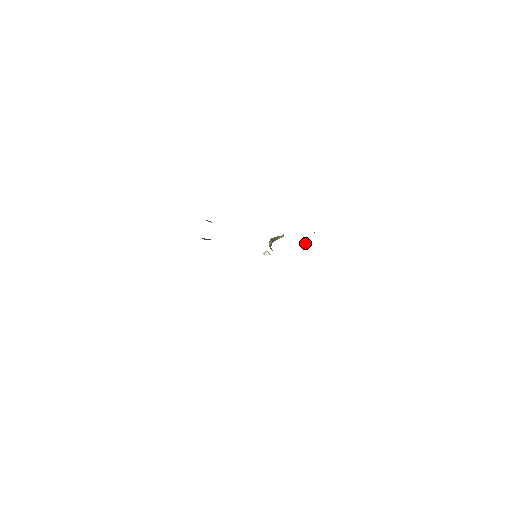
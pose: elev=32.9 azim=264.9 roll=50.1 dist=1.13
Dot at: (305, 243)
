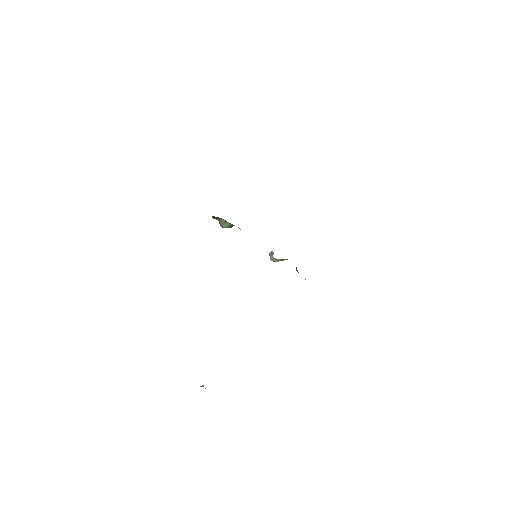
Dot at: occluded
